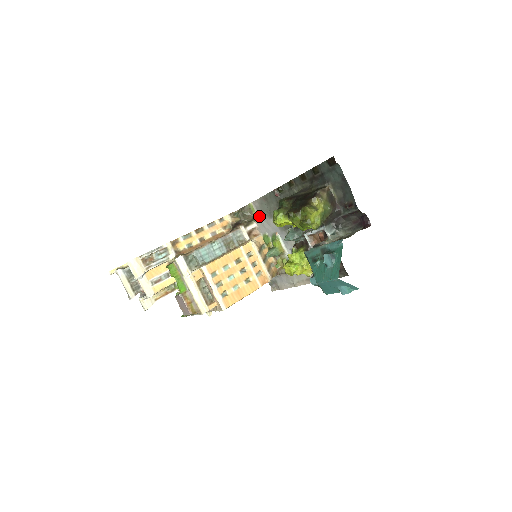
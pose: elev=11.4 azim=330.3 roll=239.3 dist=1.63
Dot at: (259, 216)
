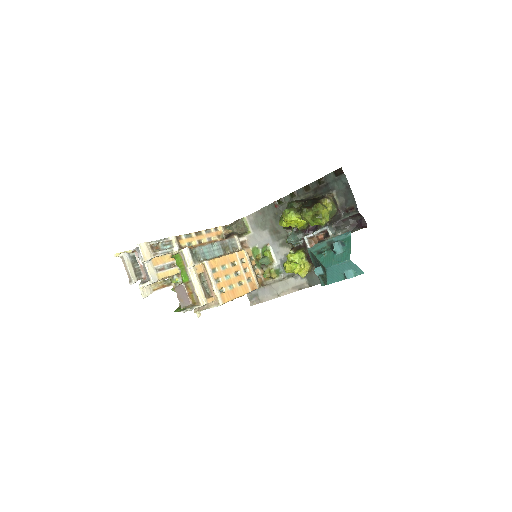
Dot at: (251, 229)
